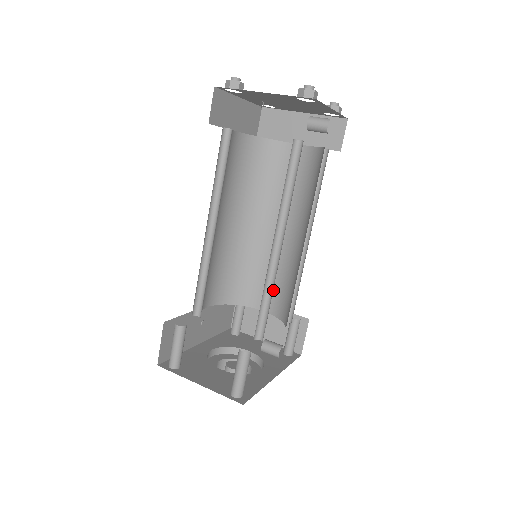
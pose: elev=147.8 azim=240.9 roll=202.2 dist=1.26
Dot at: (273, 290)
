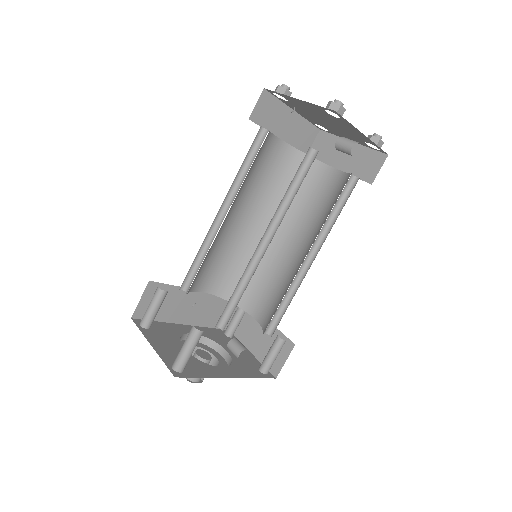
Dot at: (269, 301)
